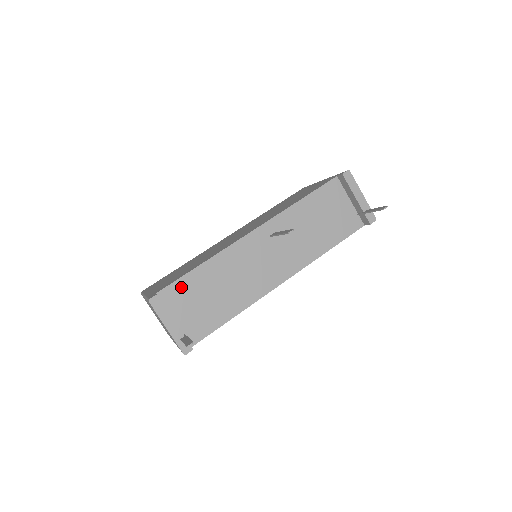
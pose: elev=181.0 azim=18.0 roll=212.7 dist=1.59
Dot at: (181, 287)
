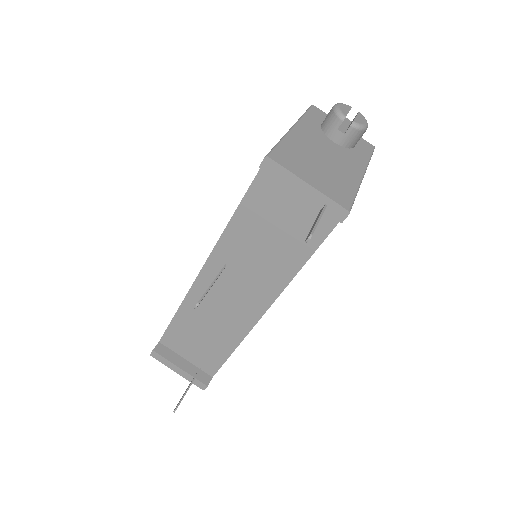
Dot at: (173, 334)
